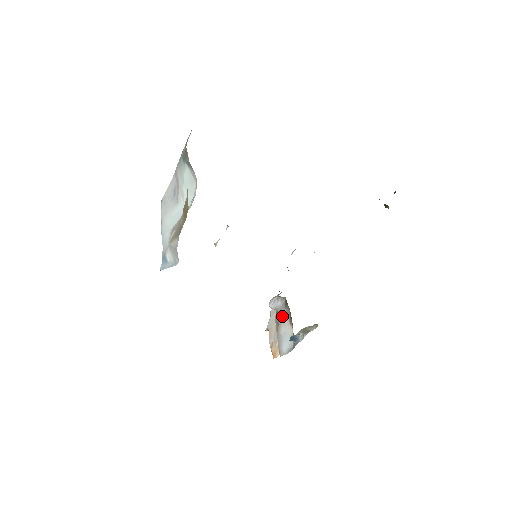
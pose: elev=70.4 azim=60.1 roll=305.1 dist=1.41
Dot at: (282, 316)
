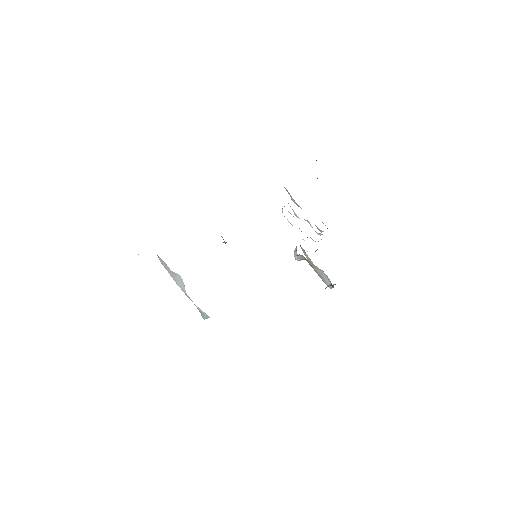
Dot at: (310, 264)
